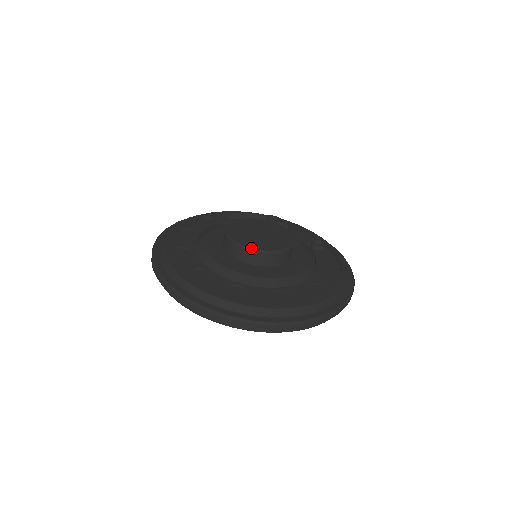
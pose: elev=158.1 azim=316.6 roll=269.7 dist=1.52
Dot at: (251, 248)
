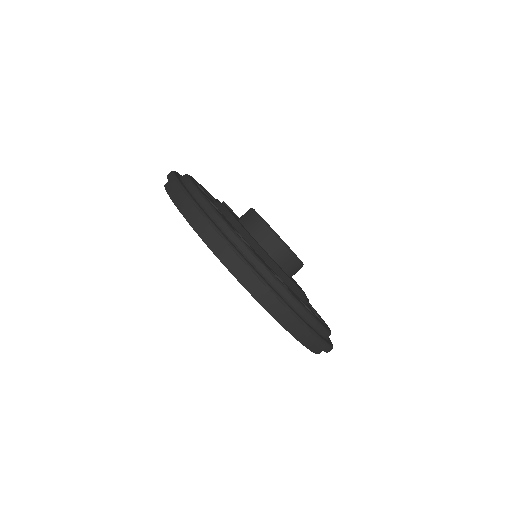
Dot at: occluded
